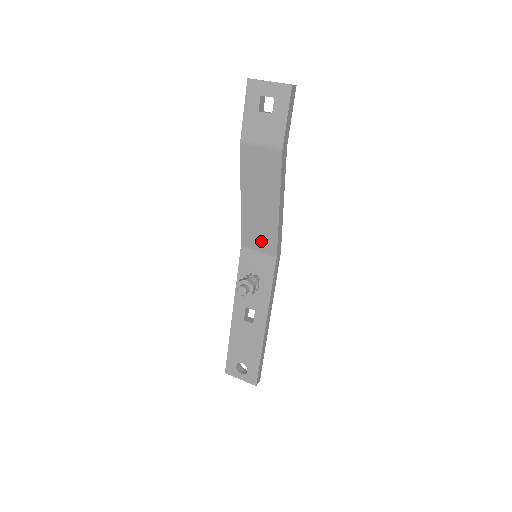
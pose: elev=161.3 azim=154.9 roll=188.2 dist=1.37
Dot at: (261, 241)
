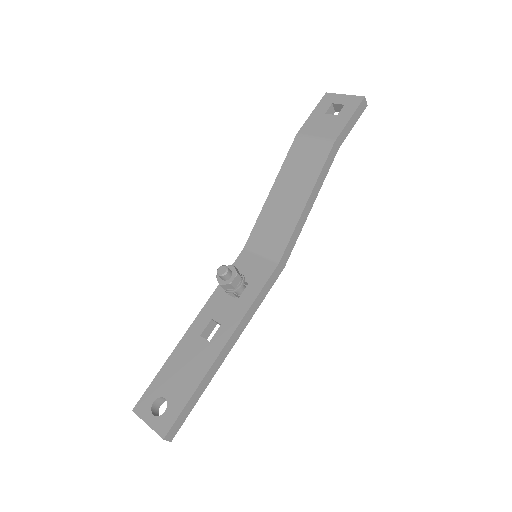
Dot at: (269, 242)
